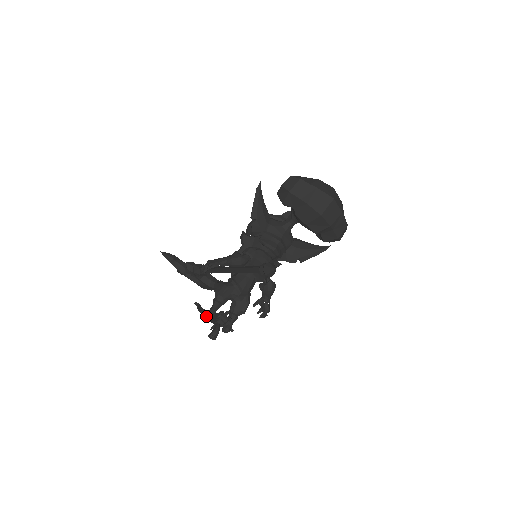
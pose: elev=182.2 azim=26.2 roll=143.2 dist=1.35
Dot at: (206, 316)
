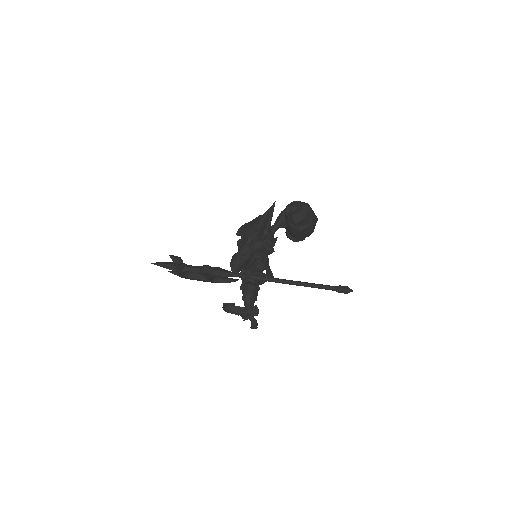
Dot at: (249, 313)
